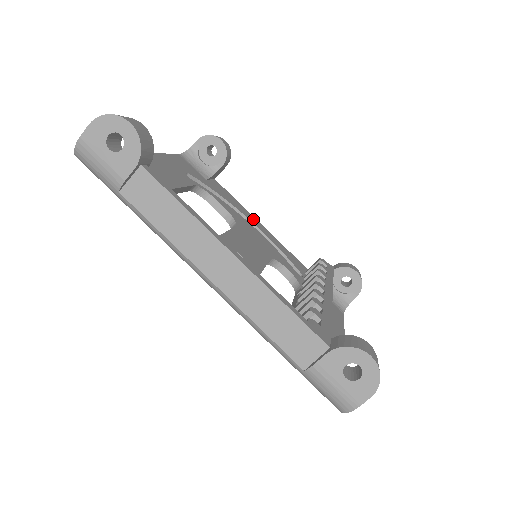
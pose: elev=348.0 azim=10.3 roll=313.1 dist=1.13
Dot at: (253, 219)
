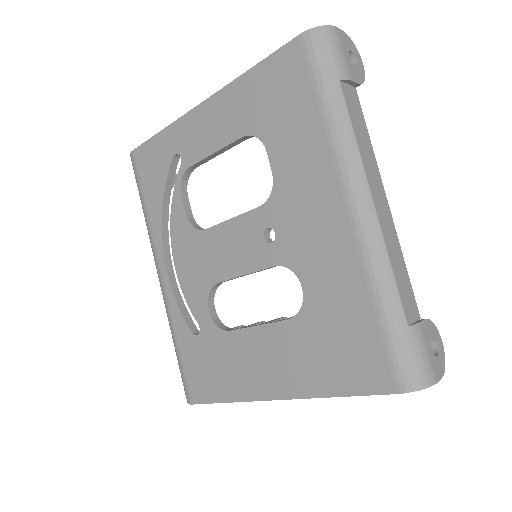
Dot at: occluded
